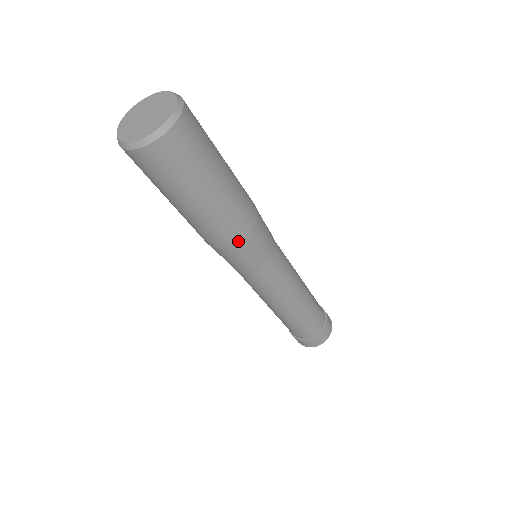
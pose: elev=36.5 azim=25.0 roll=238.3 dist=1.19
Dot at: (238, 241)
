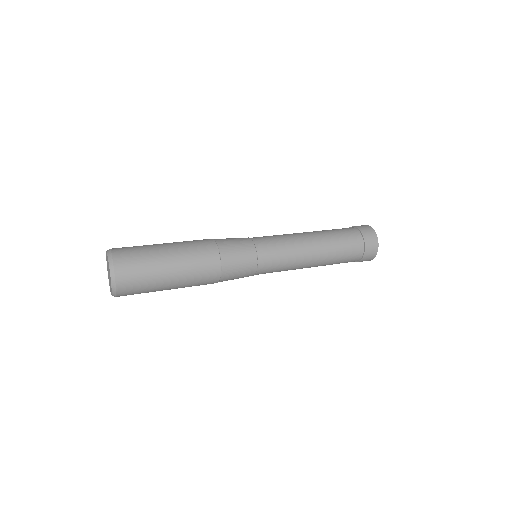
Dot at: (219, 279)
